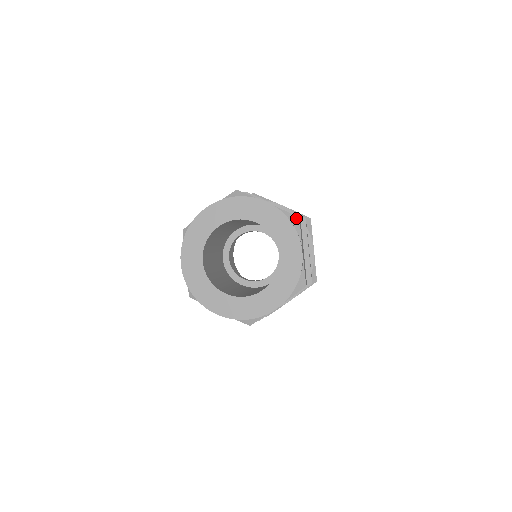
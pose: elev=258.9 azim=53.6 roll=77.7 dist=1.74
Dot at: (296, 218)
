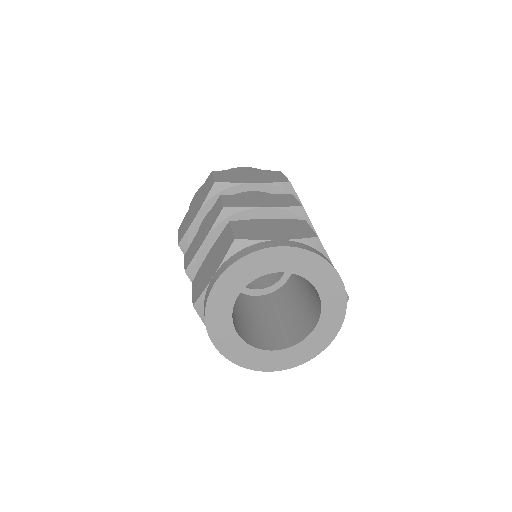
Dot at: (315, 240)
